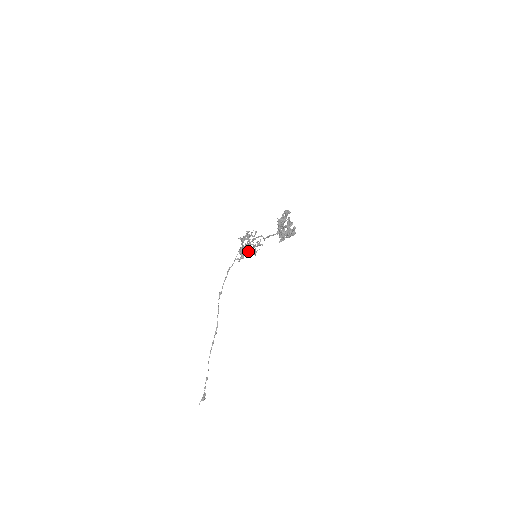
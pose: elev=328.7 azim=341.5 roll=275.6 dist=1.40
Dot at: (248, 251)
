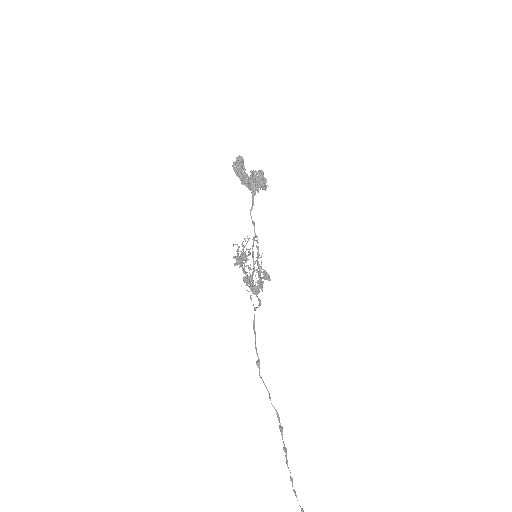
Dot at: occluded
